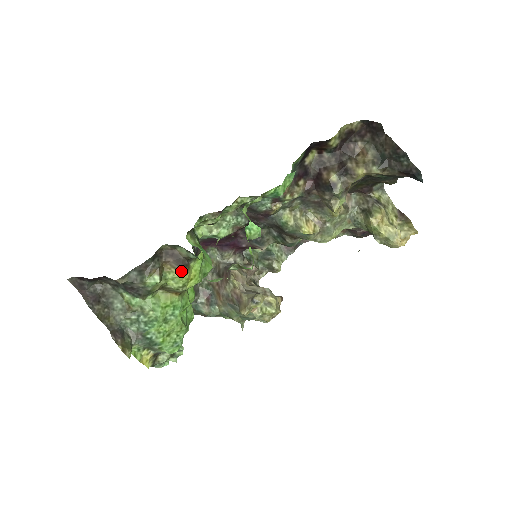
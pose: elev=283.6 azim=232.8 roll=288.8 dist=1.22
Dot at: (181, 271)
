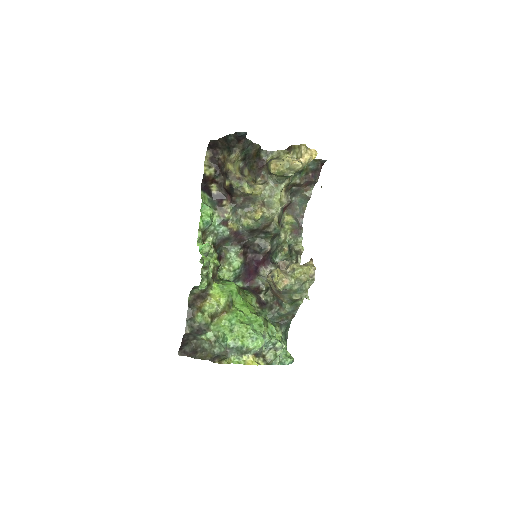
Dot at: (206, 300)
